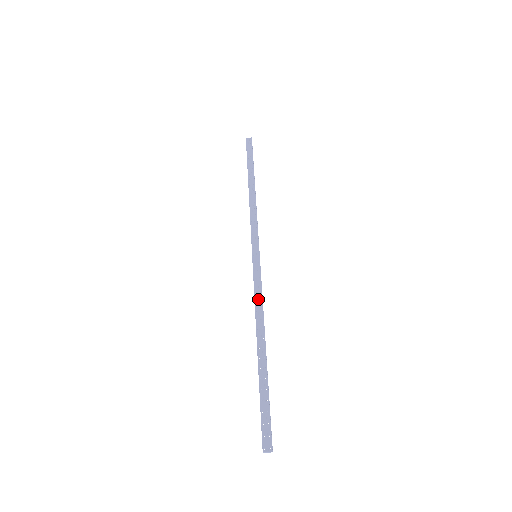
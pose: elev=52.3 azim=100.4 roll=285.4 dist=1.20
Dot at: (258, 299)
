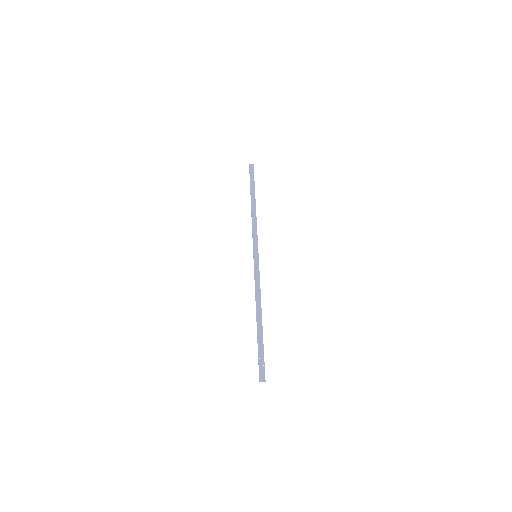
Dot at: (257, 286)
